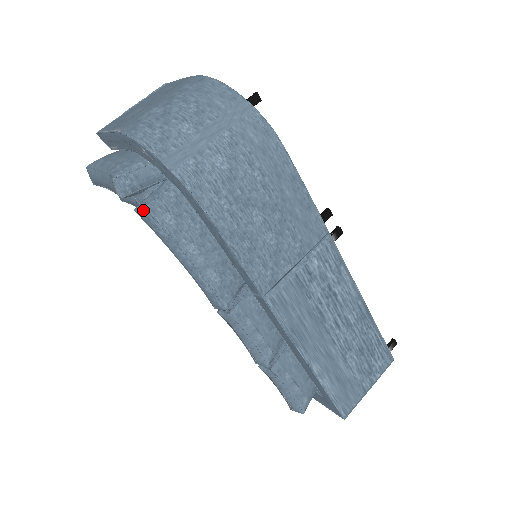
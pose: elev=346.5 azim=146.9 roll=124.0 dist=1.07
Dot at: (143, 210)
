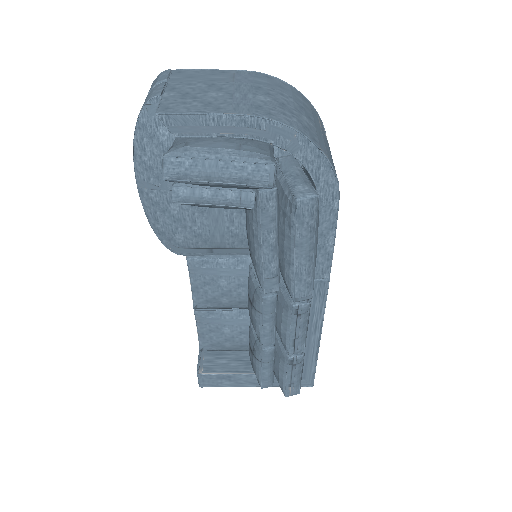
Dot at: (315, 197)
